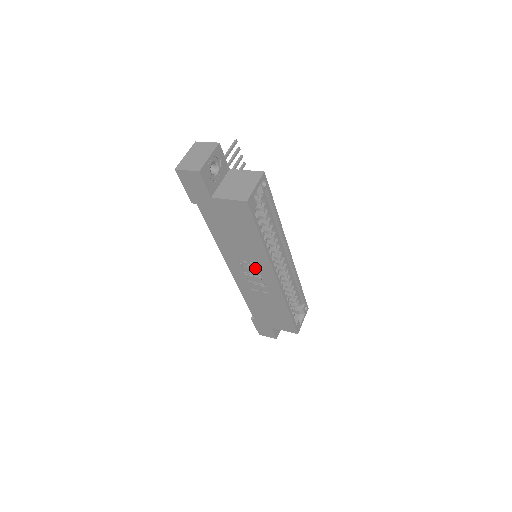
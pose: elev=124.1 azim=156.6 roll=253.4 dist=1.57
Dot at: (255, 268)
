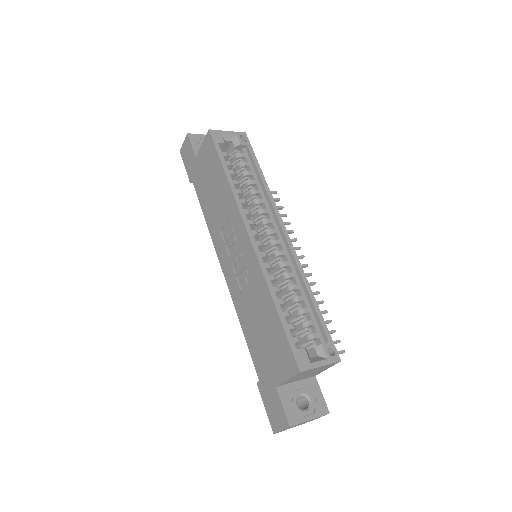
Dot at: (233, 236)
